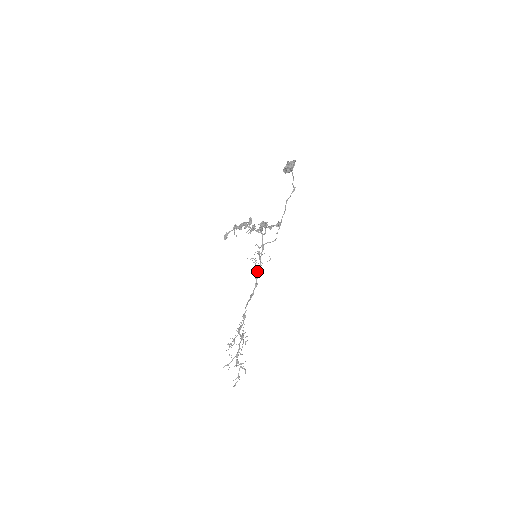
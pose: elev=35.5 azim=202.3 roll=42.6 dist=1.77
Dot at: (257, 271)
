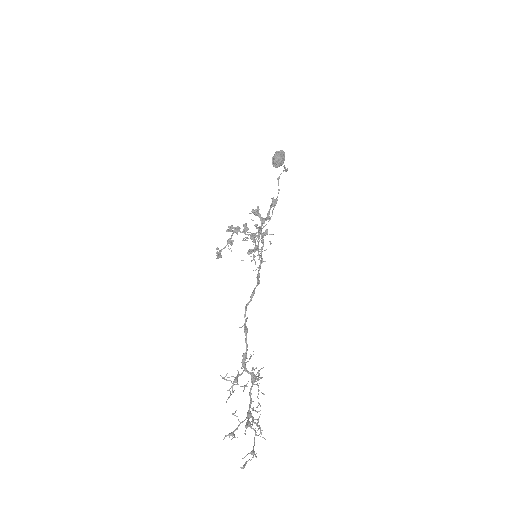
Dot at: (258, 268)
